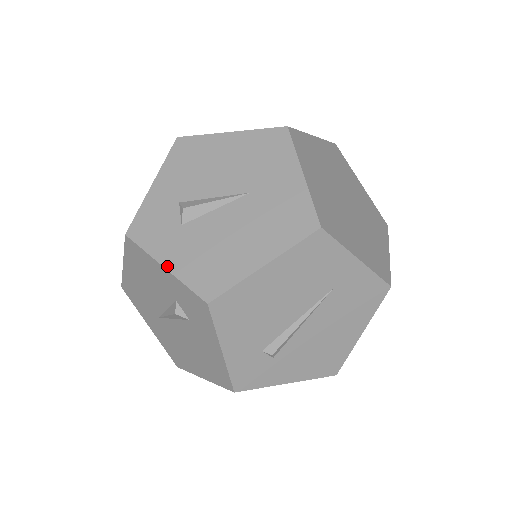
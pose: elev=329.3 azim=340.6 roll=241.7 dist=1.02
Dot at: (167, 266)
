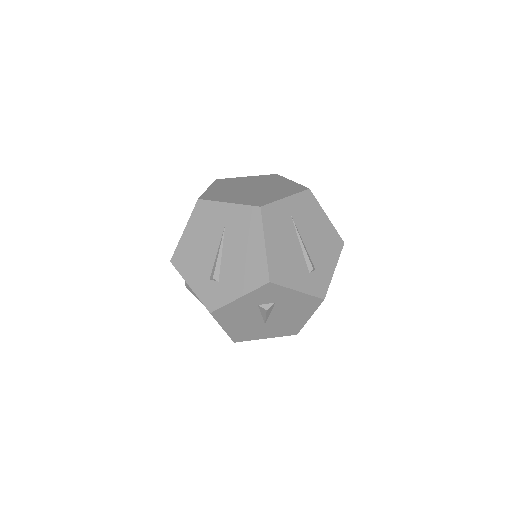
Dot at: occluded
